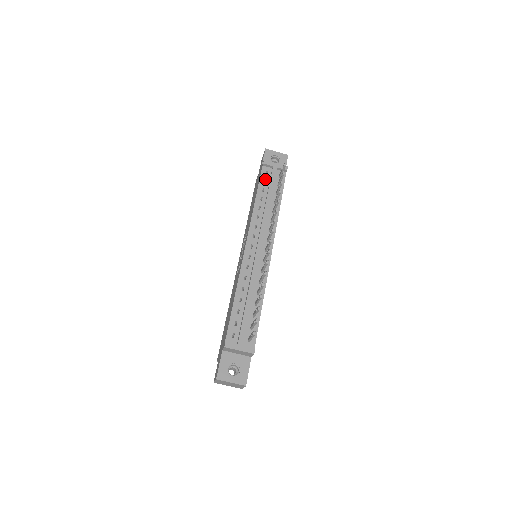
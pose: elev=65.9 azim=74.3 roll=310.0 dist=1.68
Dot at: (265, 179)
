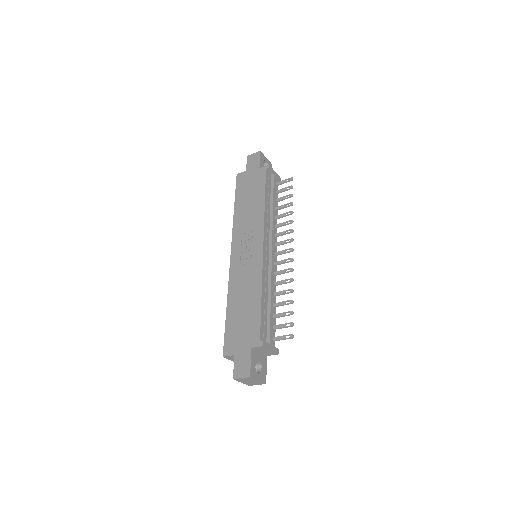
Dot at: (268, 183)
